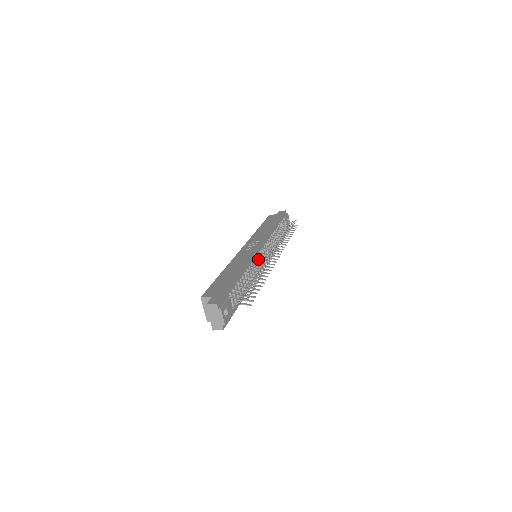
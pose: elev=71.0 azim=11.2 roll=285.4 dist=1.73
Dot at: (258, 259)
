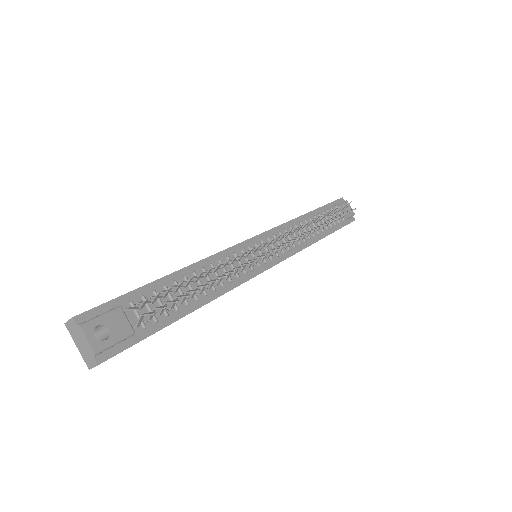
Dot at: (241, 254)
